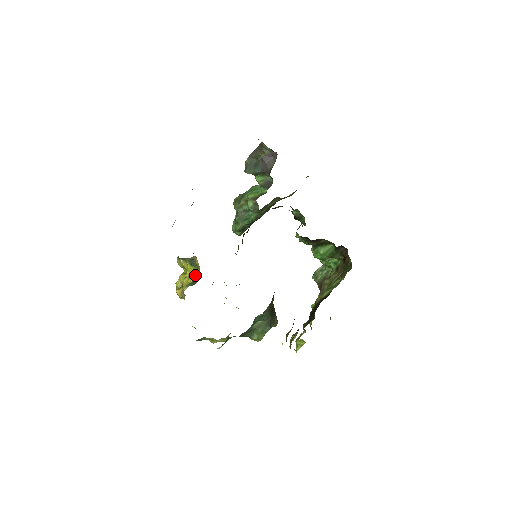
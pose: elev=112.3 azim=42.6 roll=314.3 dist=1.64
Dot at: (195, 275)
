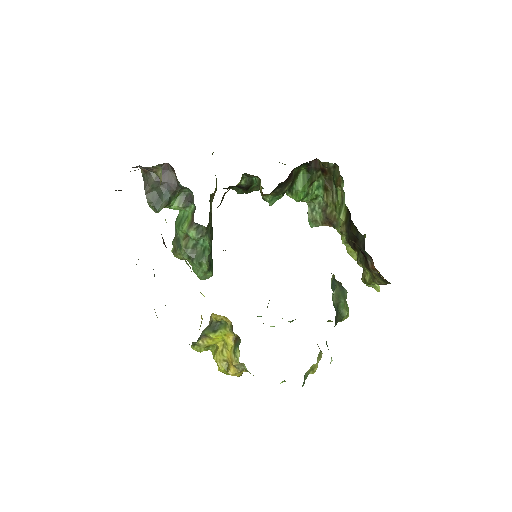
Dot at: (229, 334)
